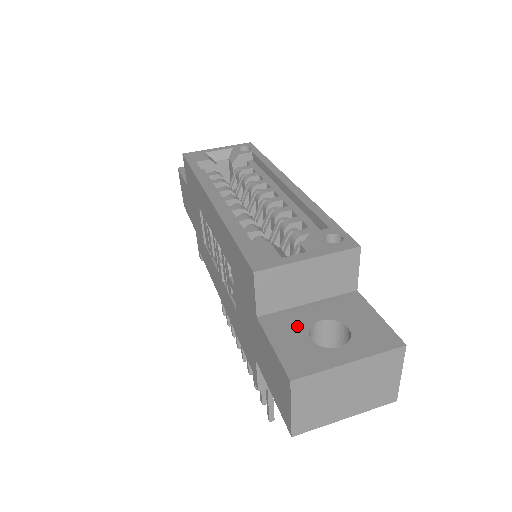
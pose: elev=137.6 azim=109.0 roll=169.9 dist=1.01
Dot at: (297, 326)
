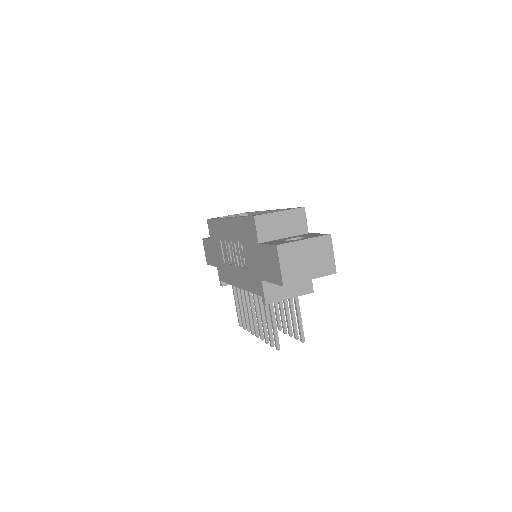
Dot at: occluded
